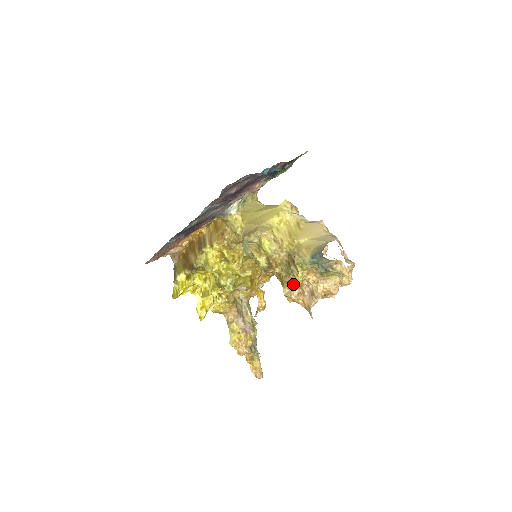
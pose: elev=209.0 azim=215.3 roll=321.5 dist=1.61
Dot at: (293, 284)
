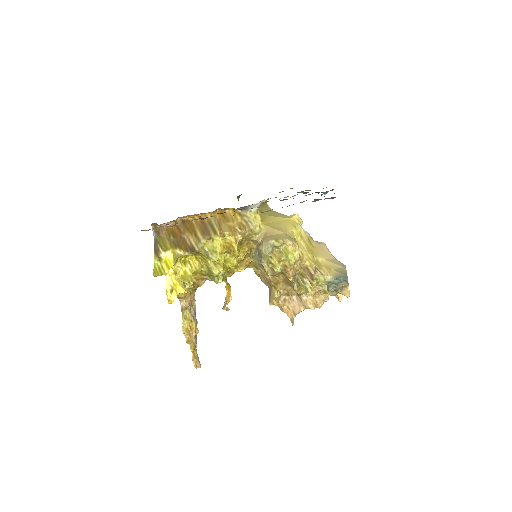
Dot at: (299, 294)
